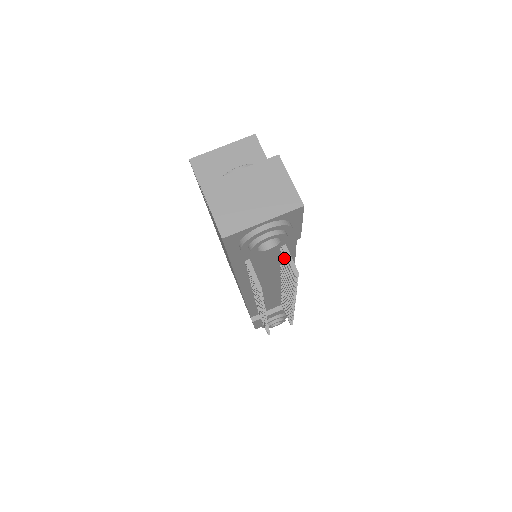
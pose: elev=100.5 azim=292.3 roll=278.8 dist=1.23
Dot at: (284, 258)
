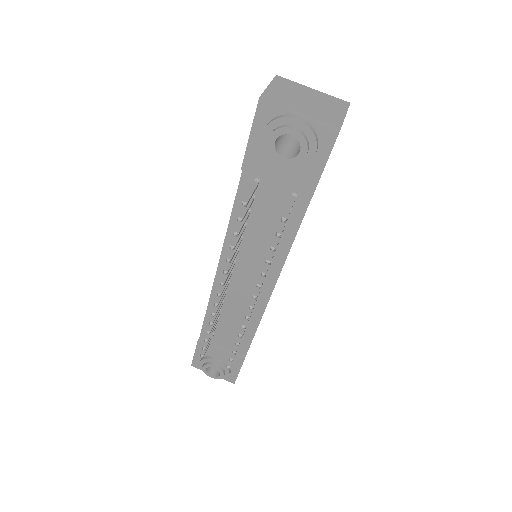
Dot at: occluded
